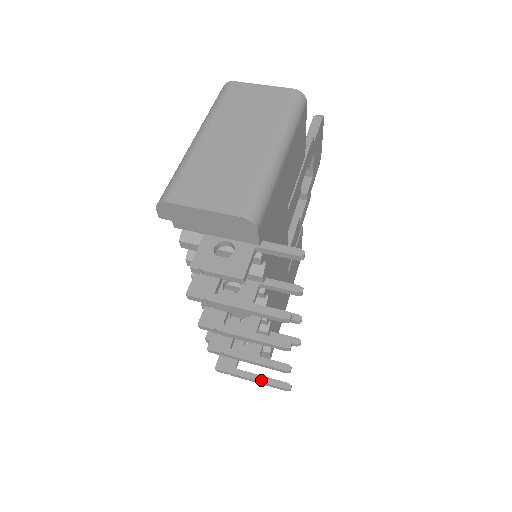
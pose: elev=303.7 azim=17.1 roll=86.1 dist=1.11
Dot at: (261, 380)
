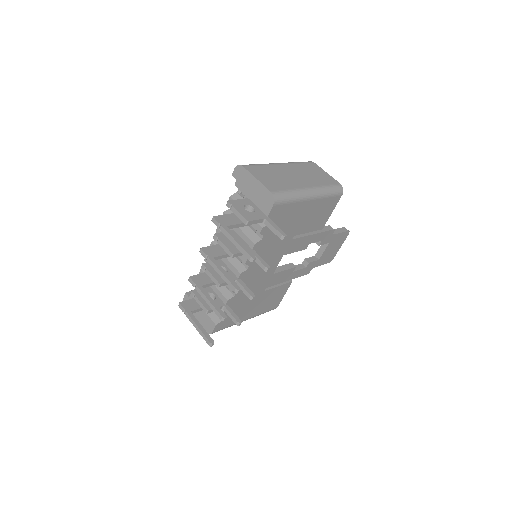
Dot at: (200, 327)
